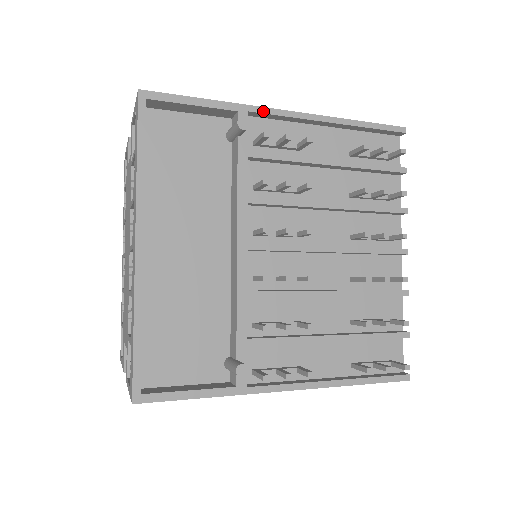
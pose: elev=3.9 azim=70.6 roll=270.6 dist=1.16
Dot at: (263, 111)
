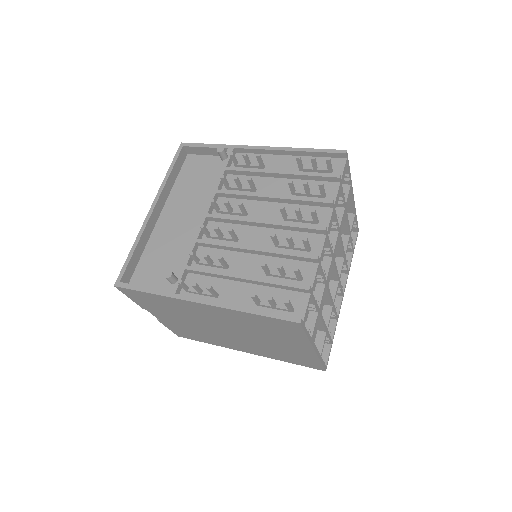
Dot at: (243, 147)
